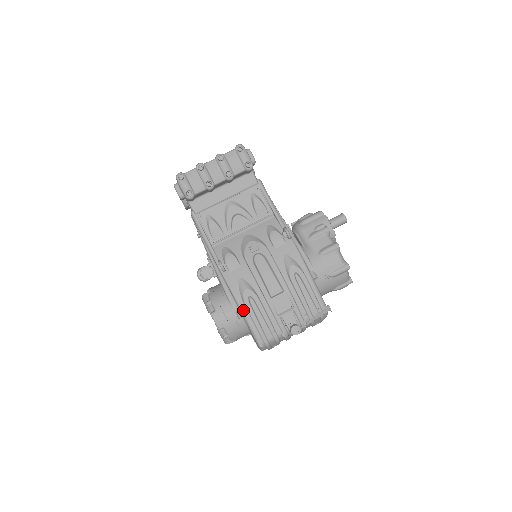
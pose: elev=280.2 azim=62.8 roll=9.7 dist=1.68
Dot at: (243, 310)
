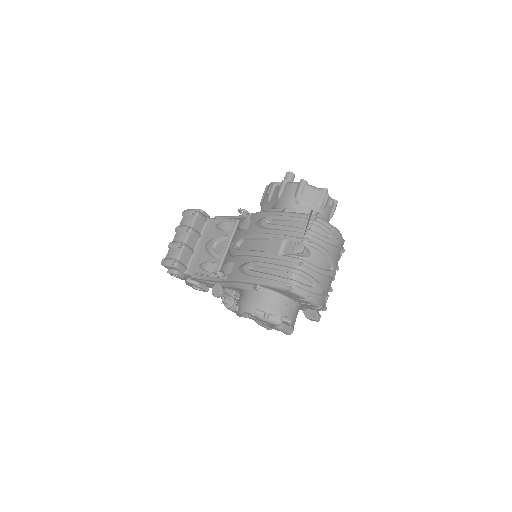
Dot at: (254, 281)
